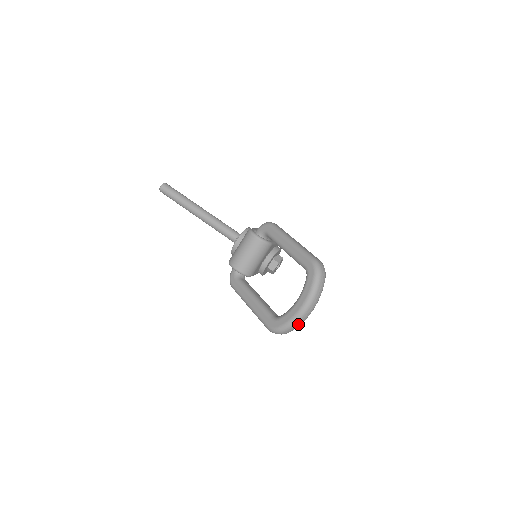
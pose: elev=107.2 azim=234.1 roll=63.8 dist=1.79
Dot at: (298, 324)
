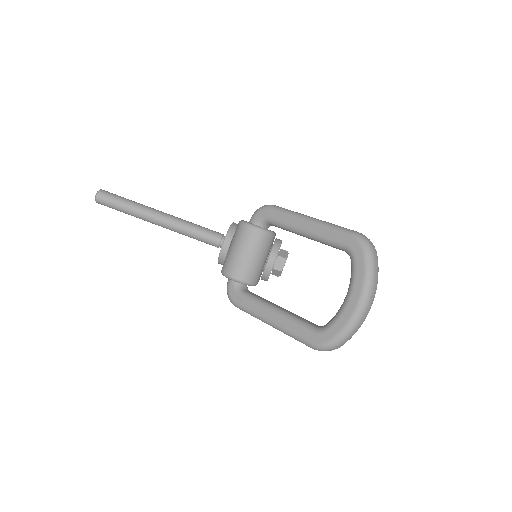
Dot at: (357, 328)
